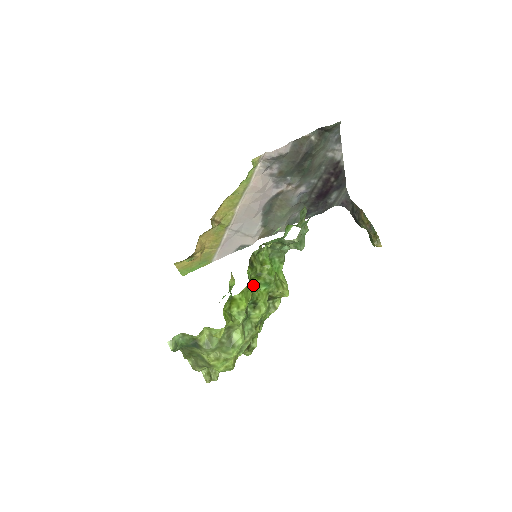
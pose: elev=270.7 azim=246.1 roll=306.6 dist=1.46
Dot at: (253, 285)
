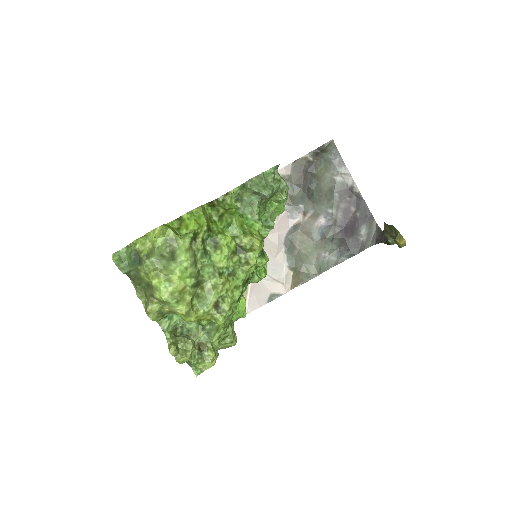
Dot at: (215, 226)
